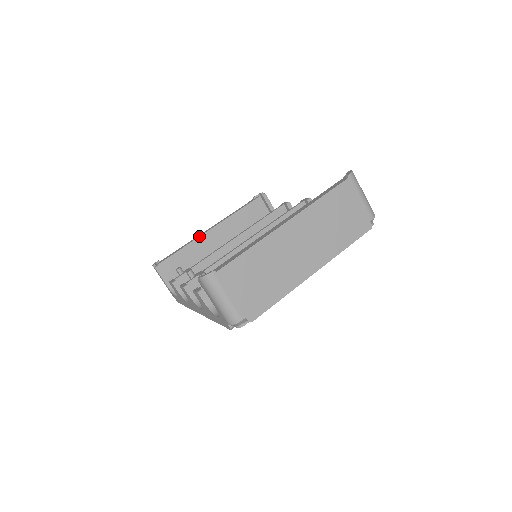
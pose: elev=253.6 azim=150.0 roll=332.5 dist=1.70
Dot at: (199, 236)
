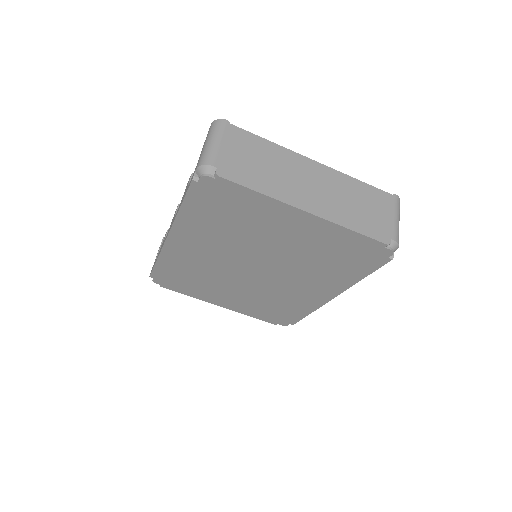
Dot at: occluded
